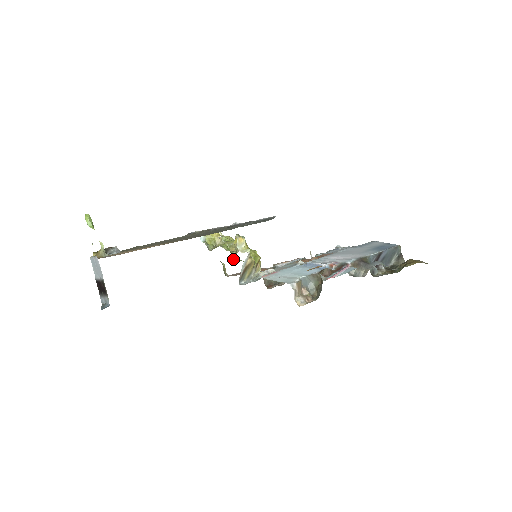
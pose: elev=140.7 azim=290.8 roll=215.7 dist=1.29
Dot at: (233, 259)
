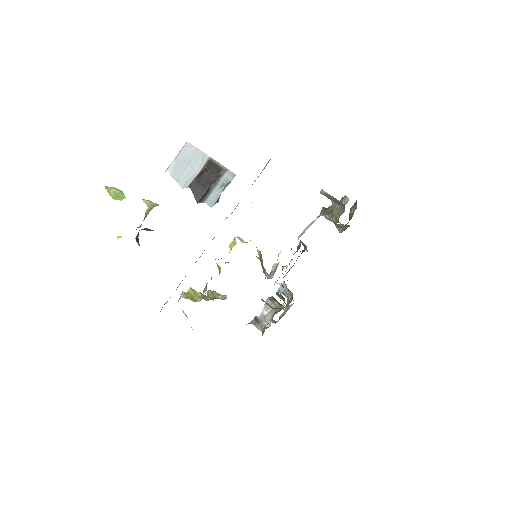
Dot at: occluded
